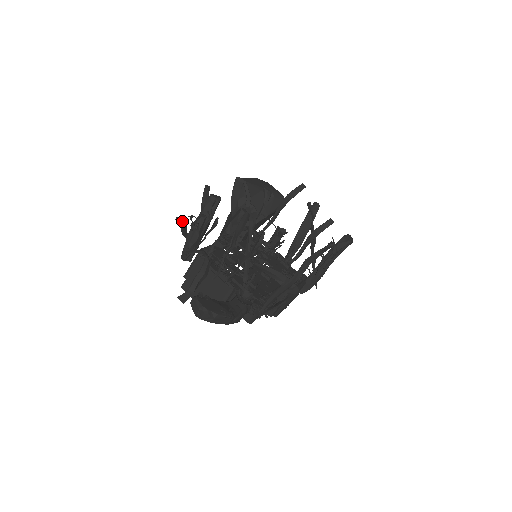
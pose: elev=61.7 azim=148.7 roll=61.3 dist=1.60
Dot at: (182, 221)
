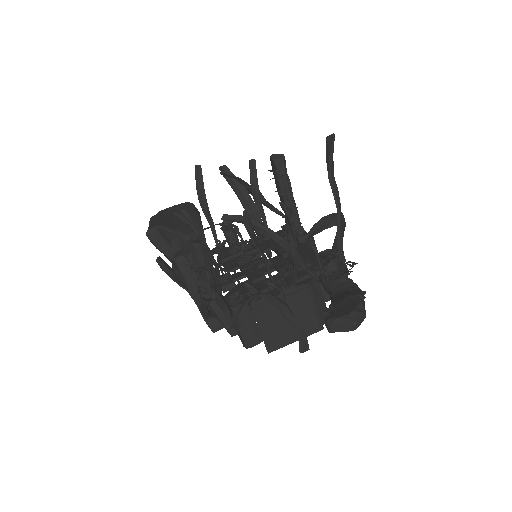
Dot at: (209, 299)
